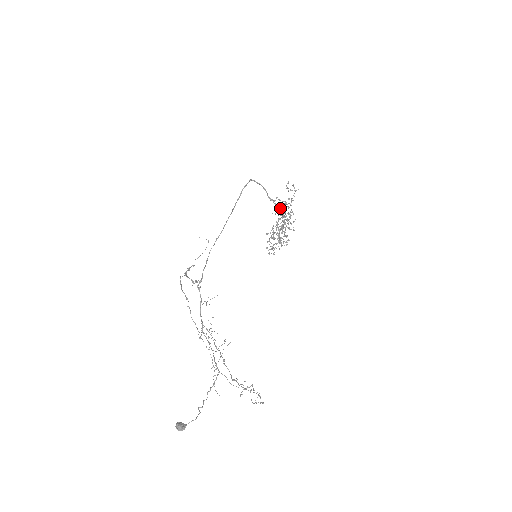
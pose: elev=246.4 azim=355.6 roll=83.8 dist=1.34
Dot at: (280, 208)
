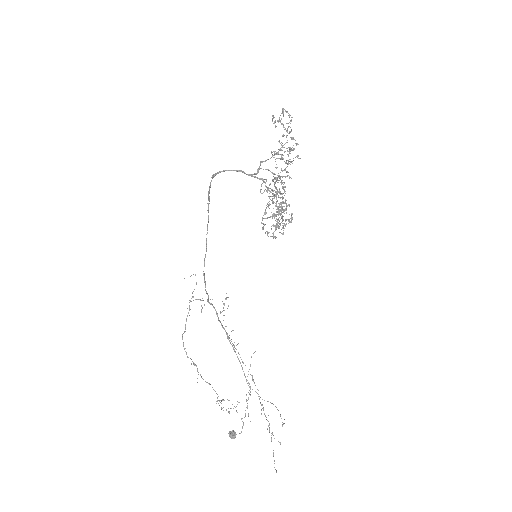
Dot at: (274, 152)
